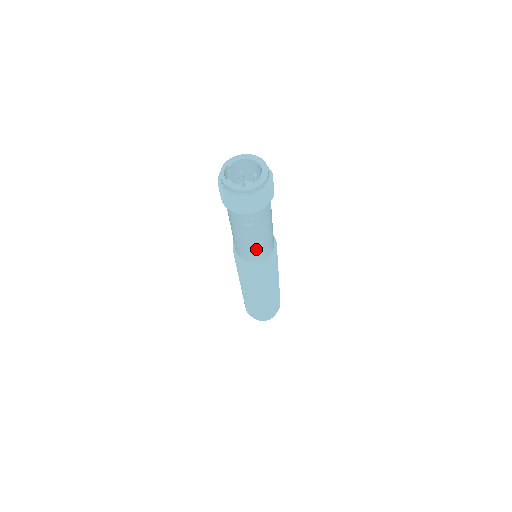
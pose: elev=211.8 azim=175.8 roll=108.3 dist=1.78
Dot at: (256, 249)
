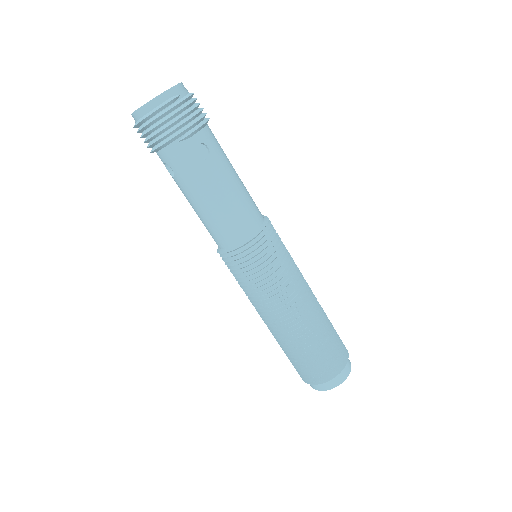
Dot at: (207, 224)
